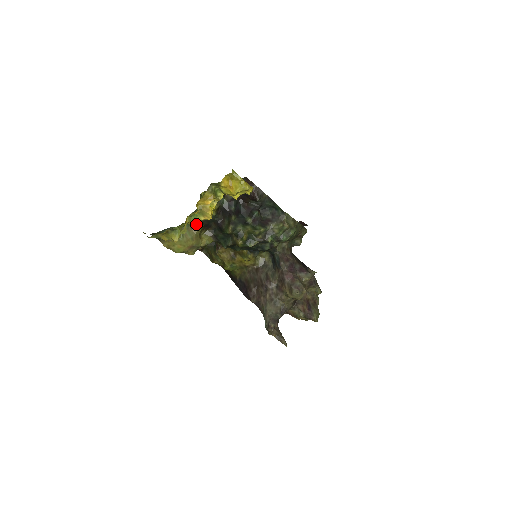
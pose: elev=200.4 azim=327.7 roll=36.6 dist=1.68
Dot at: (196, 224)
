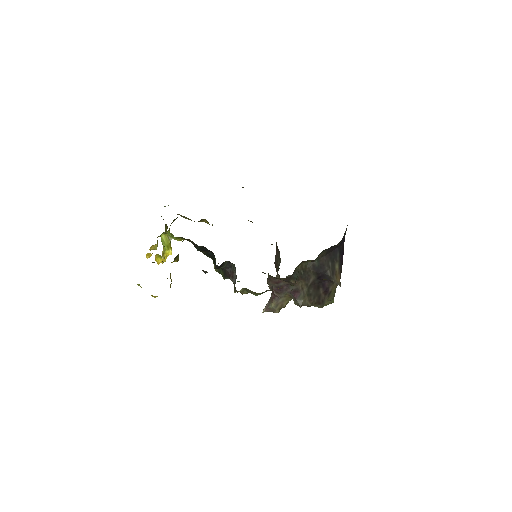
Dot at: occluded
